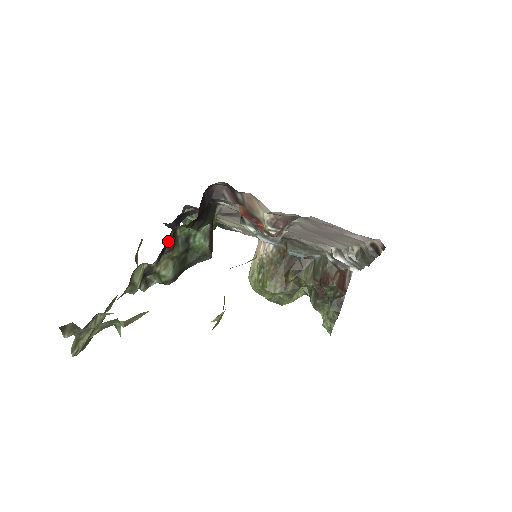
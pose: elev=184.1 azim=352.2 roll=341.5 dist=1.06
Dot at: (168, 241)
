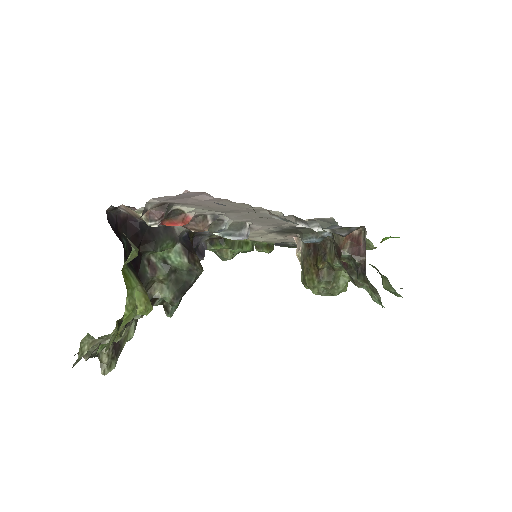
Dot at: (145, 269)
